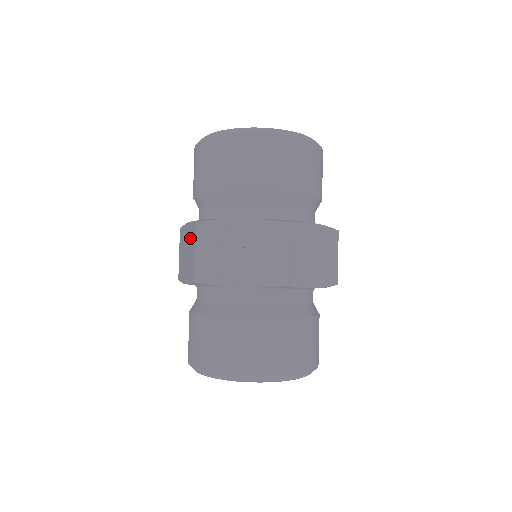
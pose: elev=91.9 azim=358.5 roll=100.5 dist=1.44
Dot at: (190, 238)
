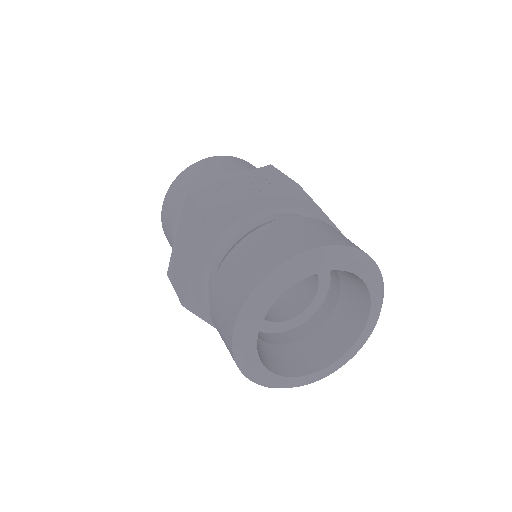
Dot at: (185, 223)
